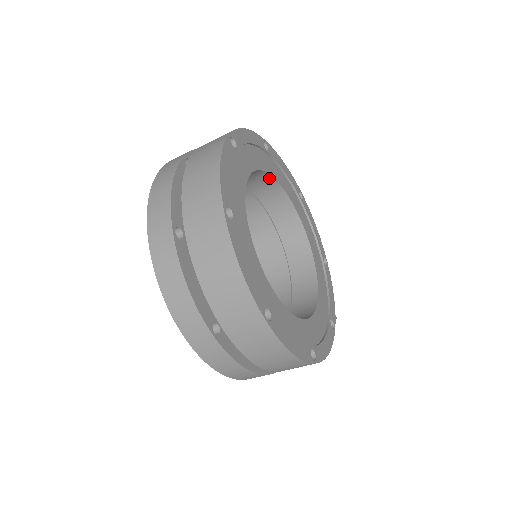
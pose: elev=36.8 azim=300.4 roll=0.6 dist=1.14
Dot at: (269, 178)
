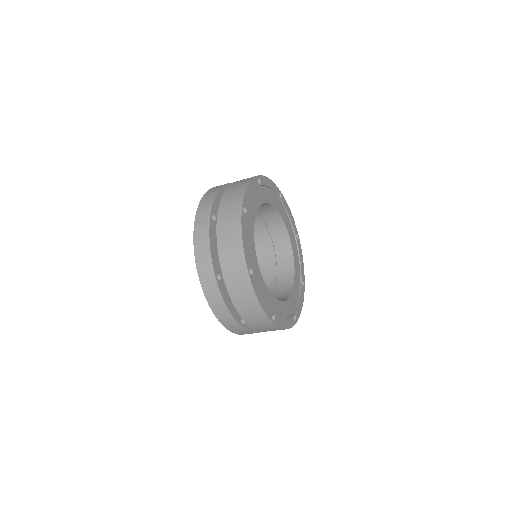
Dot at: occluded
